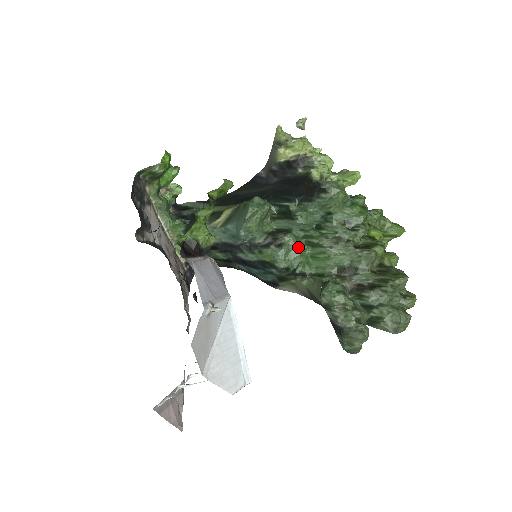
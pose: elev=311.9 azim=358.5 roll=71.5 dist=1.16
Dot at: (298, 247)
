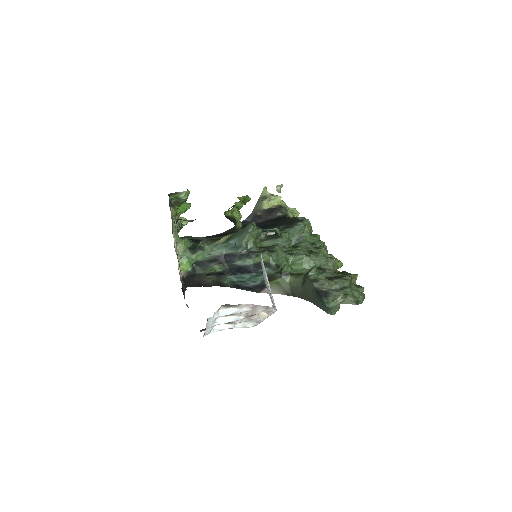
Dot at: (284, 254)
